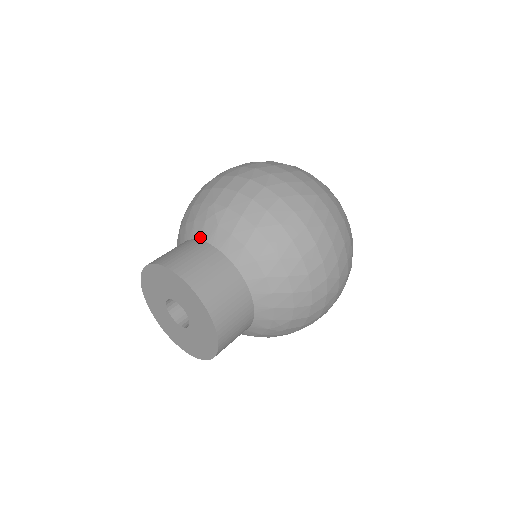
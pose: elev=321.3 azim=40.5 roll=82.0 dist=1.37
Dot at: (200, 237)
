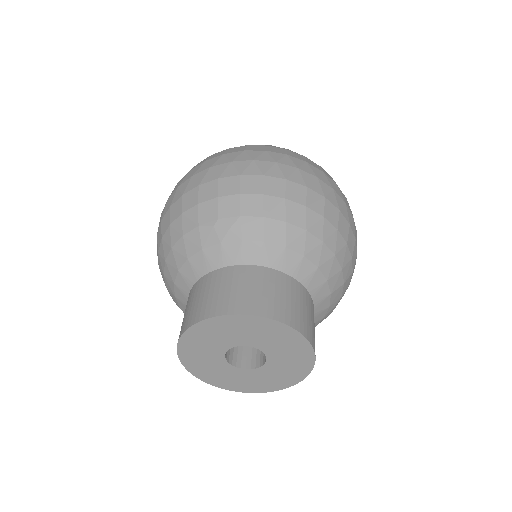
Dot at: (224, 263)
